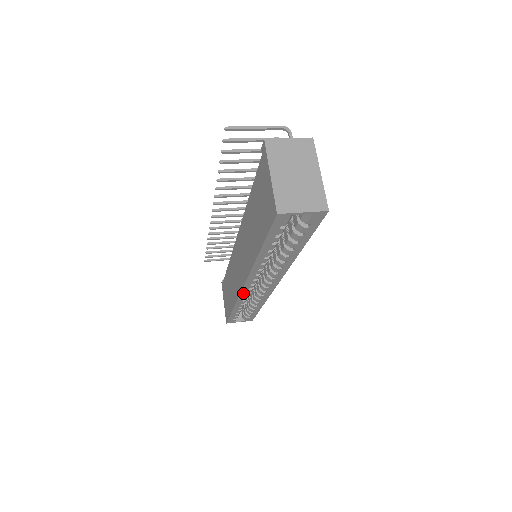
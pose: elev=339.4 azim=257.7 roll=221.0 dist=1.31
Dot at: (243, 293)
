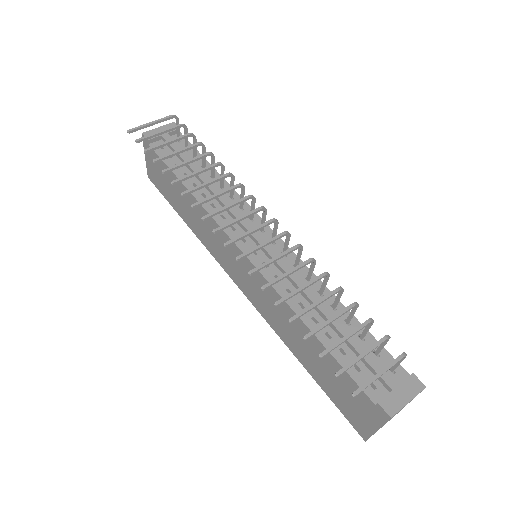
Dot at: occluded
